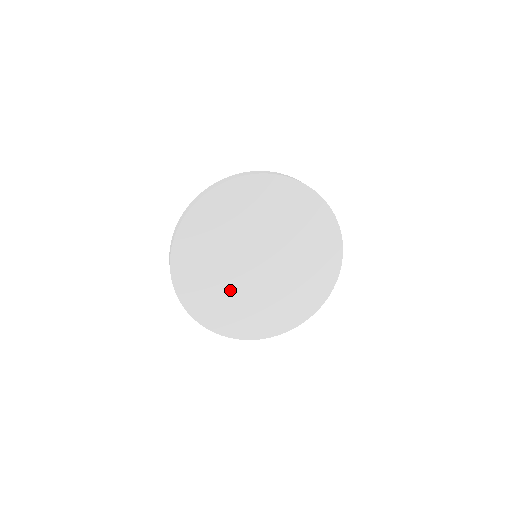
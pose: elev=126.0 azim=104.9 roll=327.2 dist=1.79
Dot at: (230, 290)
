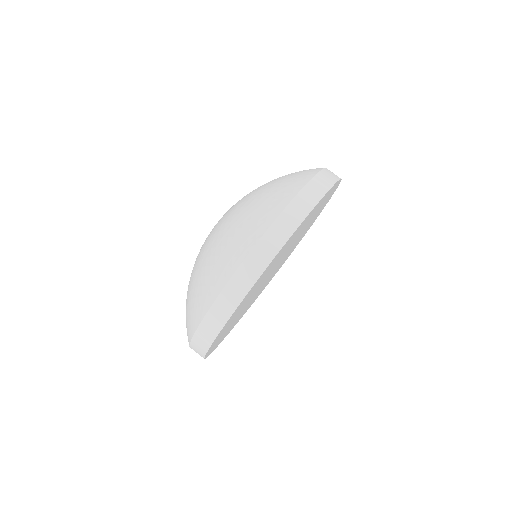
Dot at: (243, 310)
